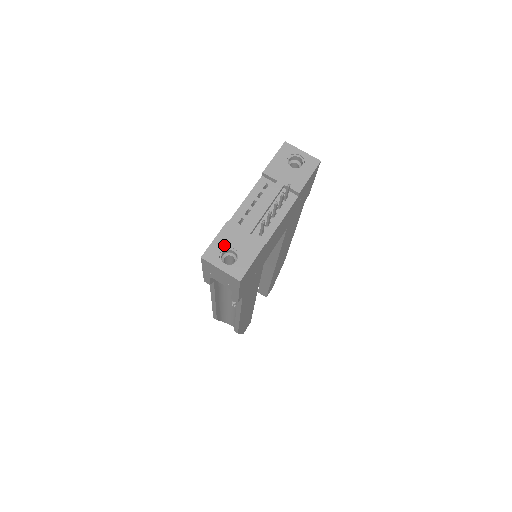
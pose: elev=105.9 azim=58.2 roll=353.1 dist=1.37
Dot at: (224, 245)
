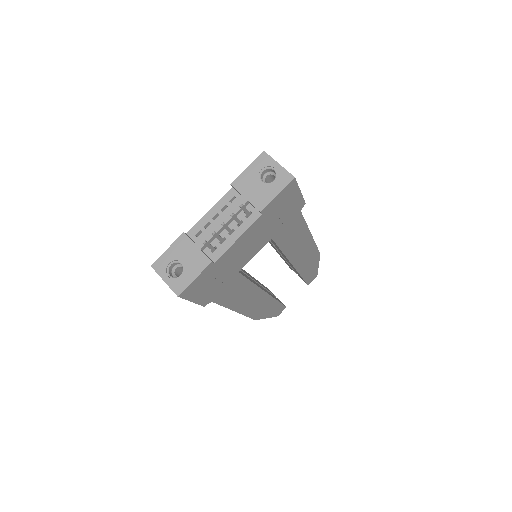
Dot at: (174, 257)
